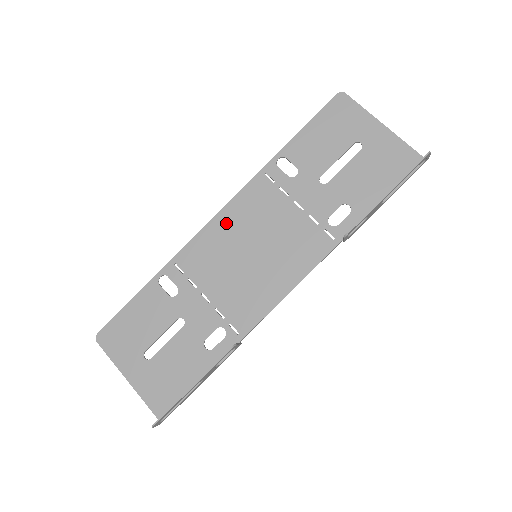
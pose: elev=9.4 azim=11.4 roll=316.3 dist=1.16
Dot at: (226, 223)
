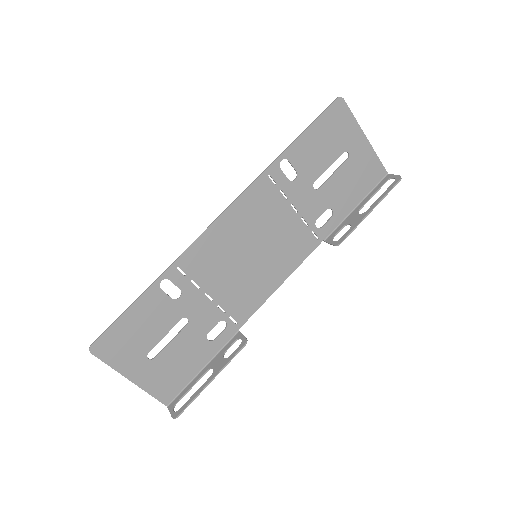
Dot at: (230, 225)
